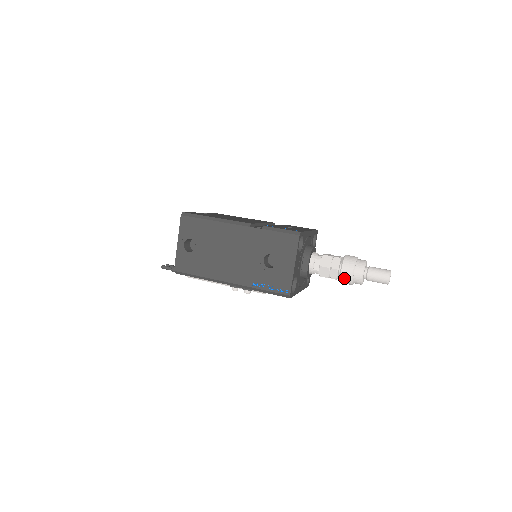
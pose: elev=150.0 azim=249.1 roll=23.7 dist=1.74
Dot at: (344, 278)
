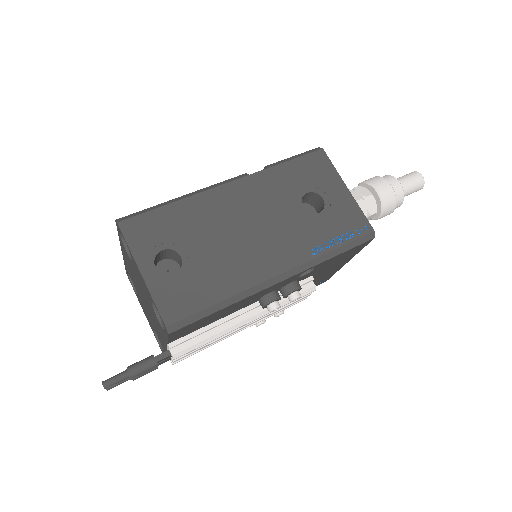
Dot at: (387, 200)
